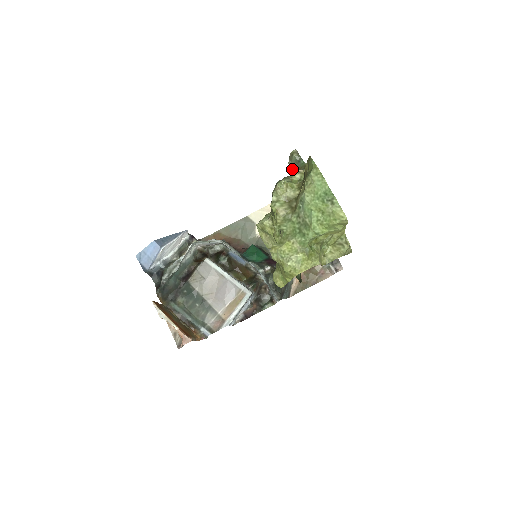
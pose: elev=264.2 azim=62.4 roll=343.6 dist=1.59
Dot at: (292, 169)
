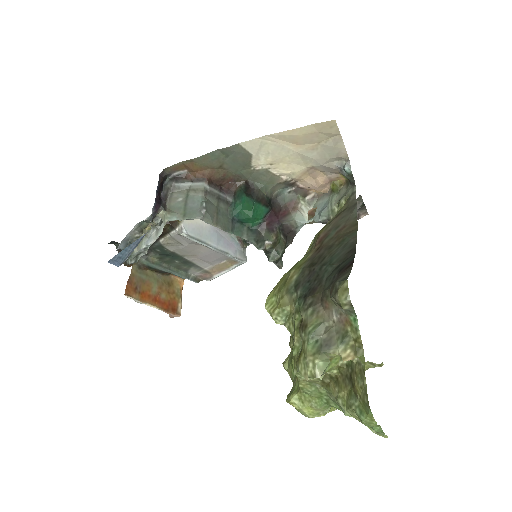
Dot at: (335, 303)
